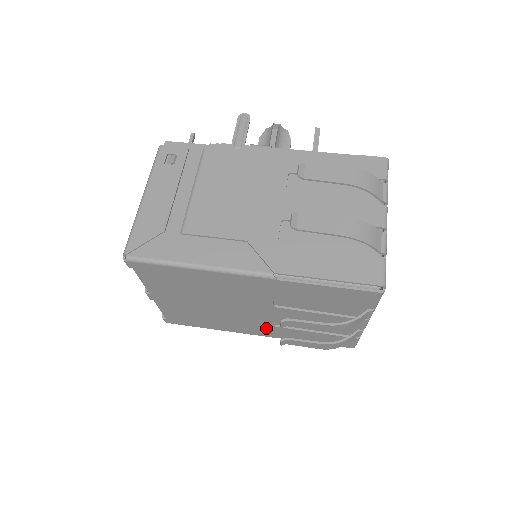
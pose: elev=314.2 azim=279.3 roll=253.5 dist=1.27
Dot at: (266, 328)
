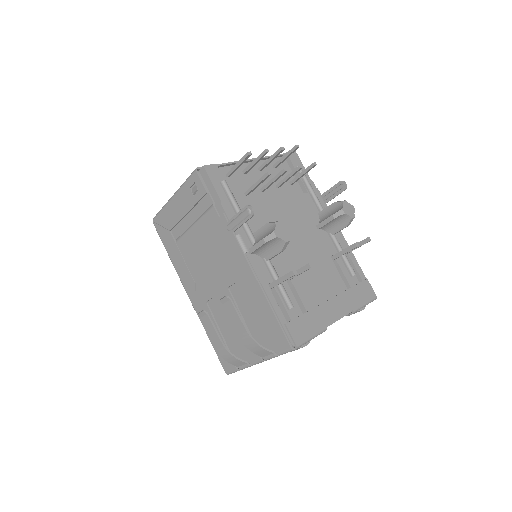
Dot at: occluded
